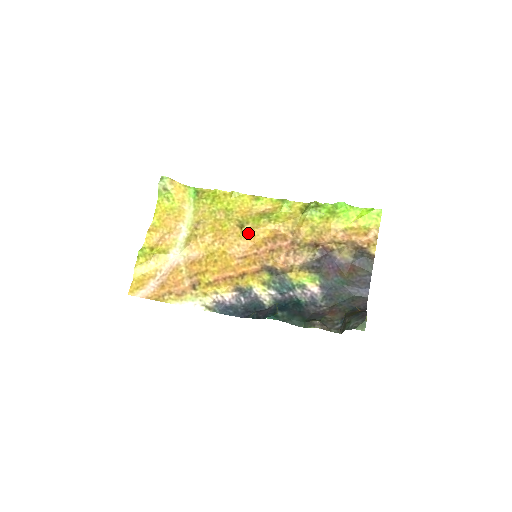
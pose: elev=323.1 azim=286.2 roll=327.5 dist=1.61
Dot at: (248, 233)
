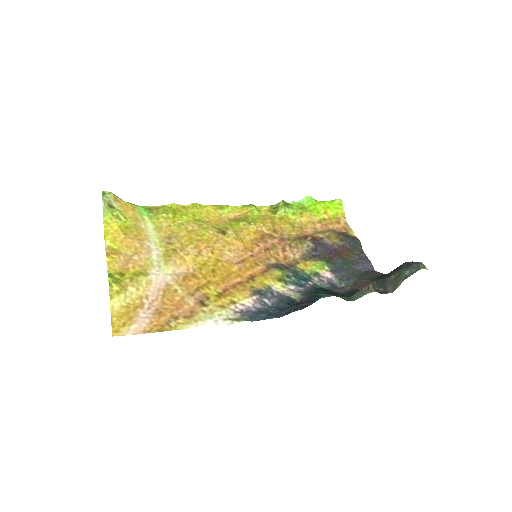
Dot at: (235, 236)
